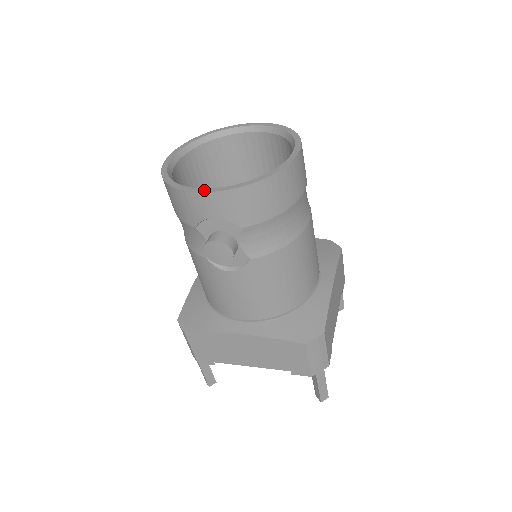
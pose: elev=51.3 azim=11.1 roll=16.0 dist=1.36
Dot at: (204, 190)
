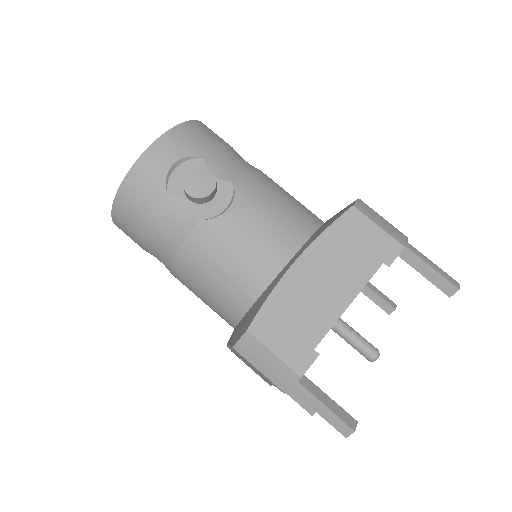
Dot at: (149, 148)
